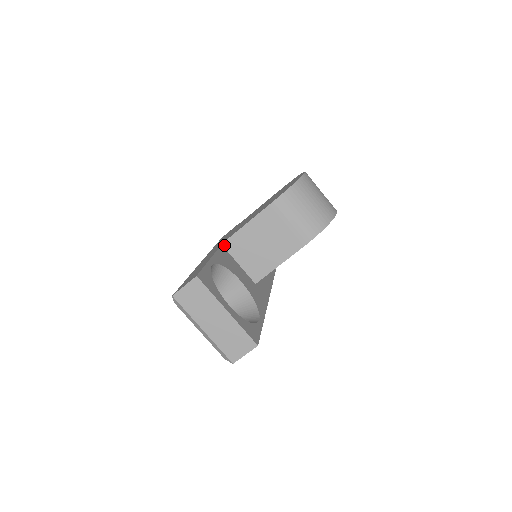
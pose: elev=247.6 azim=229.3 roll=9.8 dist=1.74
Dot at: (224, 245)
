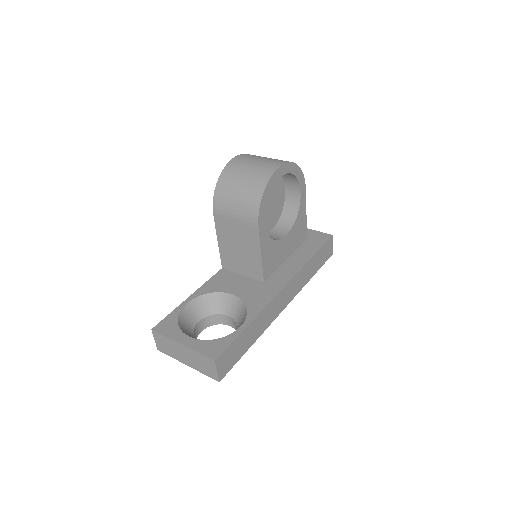
Dot at: (224, 267)
